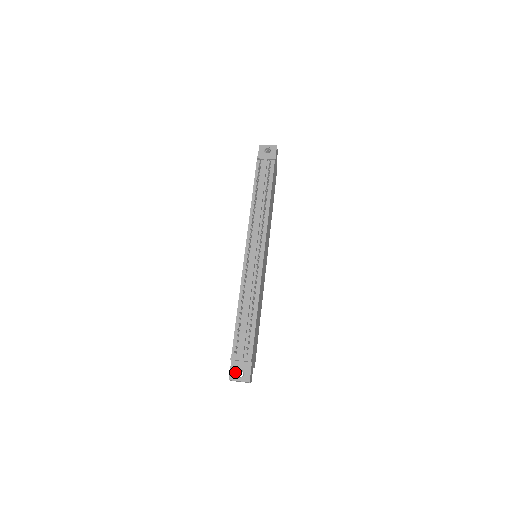
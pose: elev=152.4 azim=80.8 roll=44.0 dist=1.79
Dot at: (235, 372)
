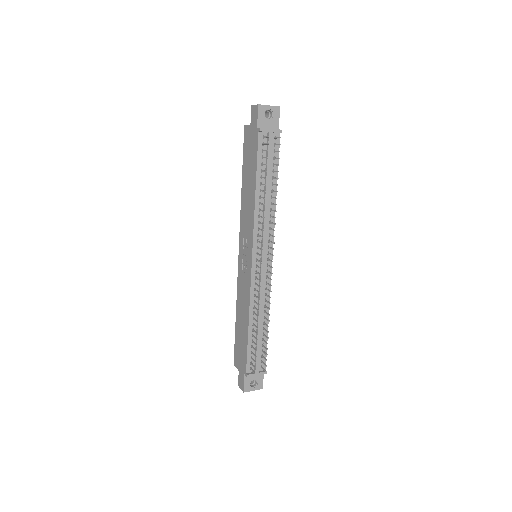
Dot at: (249, 384)
